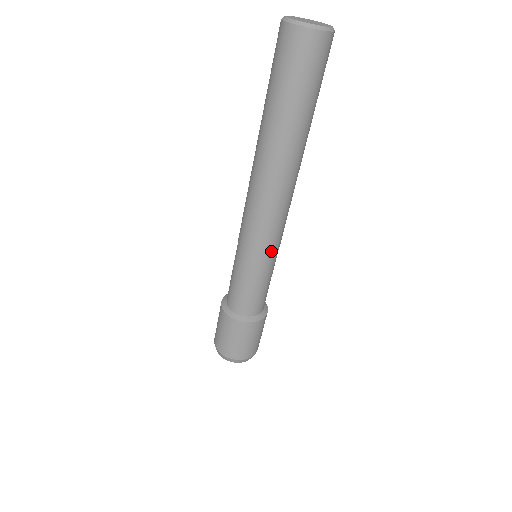
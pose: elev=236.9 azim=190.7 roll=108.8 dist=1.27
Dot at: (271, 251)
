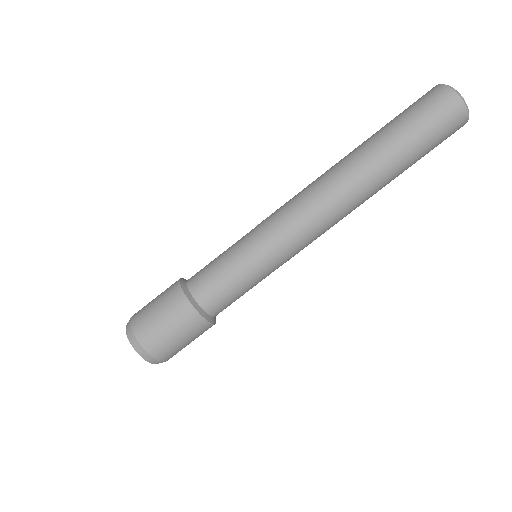
Dot at: (286, 260)
